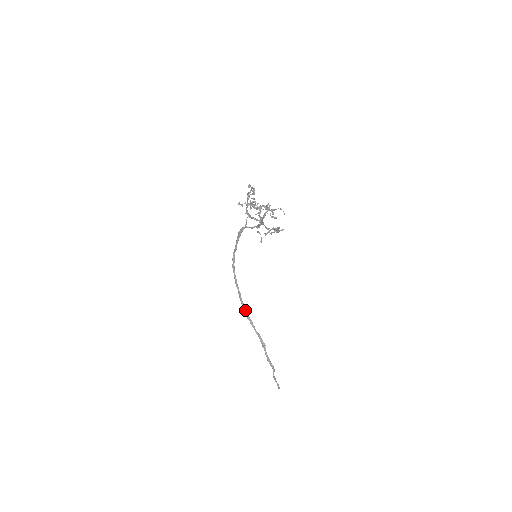
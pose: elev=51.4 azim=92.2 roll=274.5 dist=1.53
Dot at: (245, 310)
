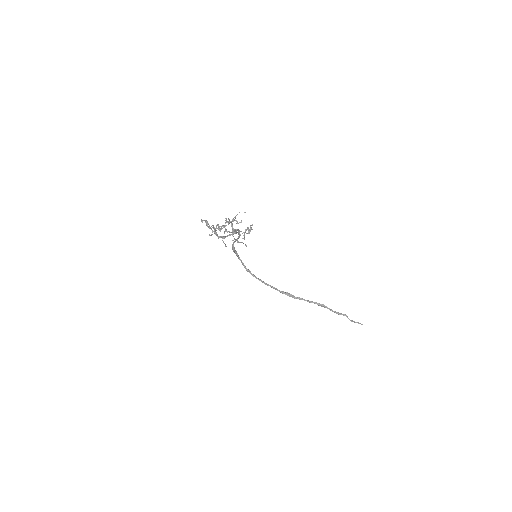
Dot at: (288, 295)
